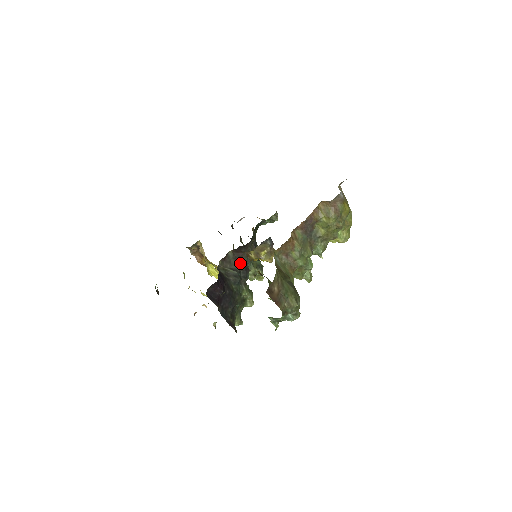
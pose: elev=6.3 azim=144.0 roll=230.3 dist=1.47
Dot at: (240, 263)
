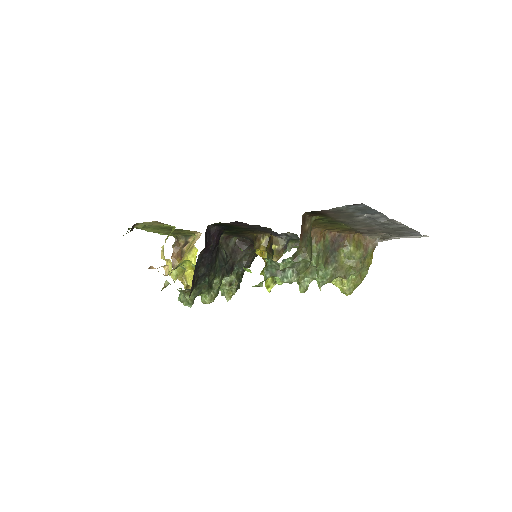
Dot at: (233, 256)
